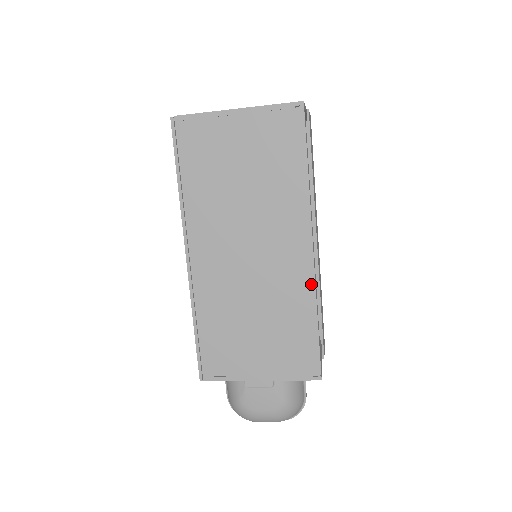
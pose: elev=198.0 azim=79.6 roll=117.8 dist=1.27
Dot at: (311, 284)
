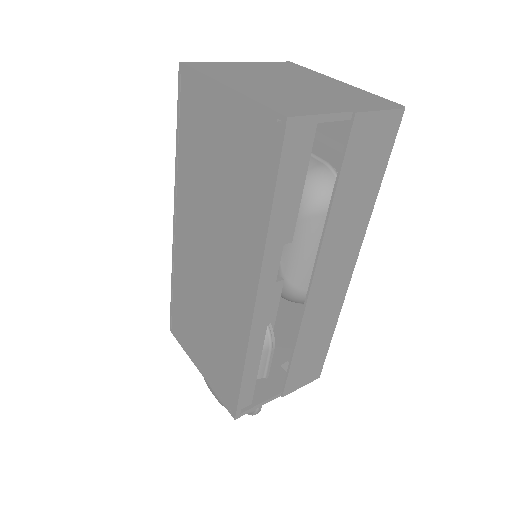
Dot at: (246, 336)
